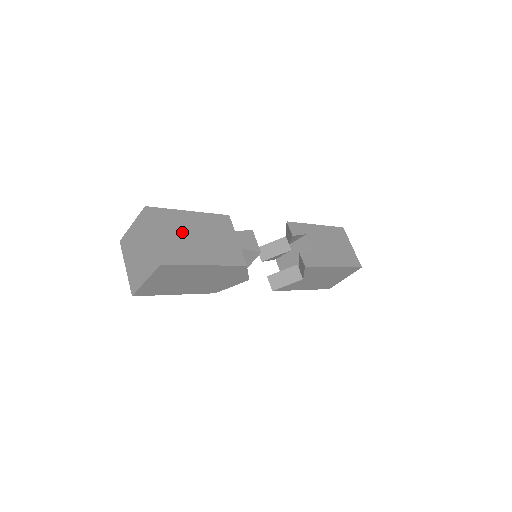
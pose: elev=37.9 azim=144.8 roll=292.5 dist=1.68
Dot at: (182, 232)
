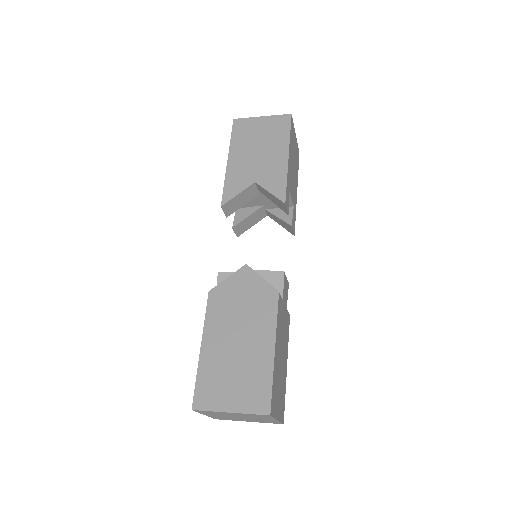
Dot at: (279, 378)
